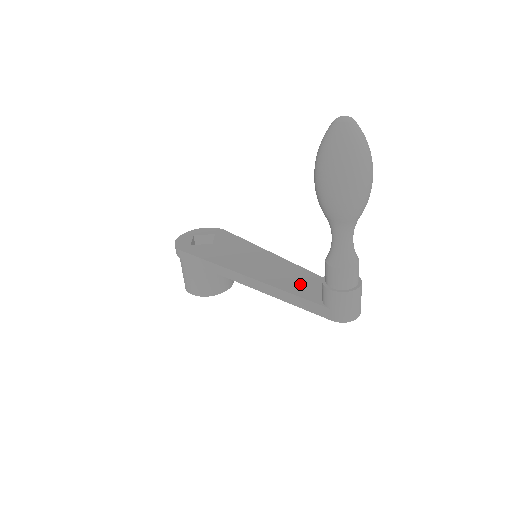
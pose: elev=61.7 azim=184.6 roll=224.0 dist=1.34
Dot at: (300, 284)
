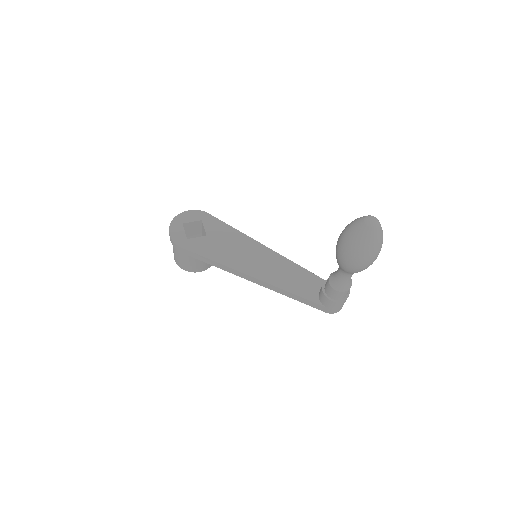
Dot at: (298, 283)
